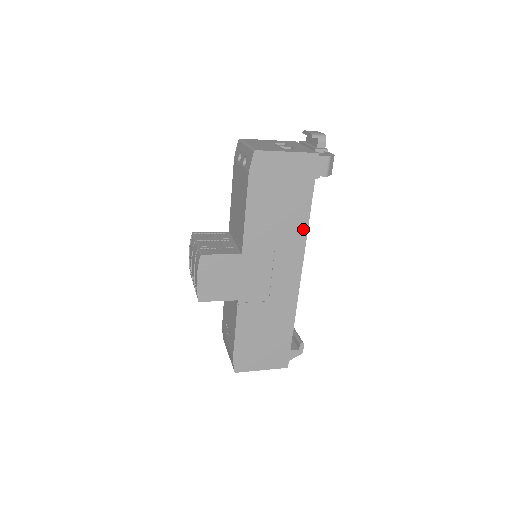
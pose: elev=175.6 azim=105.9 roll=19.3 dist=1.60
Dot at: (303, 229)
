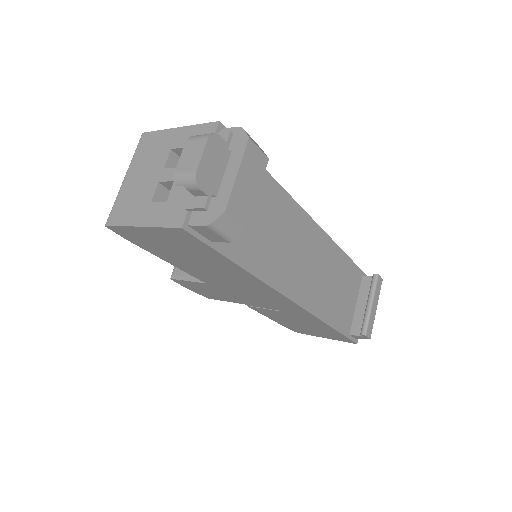
Dot at: (255, 279)
